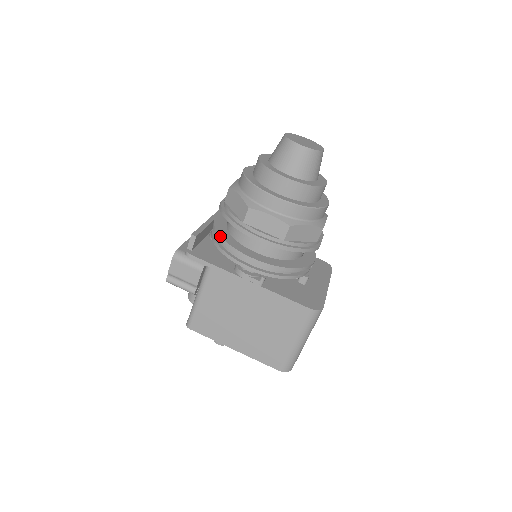
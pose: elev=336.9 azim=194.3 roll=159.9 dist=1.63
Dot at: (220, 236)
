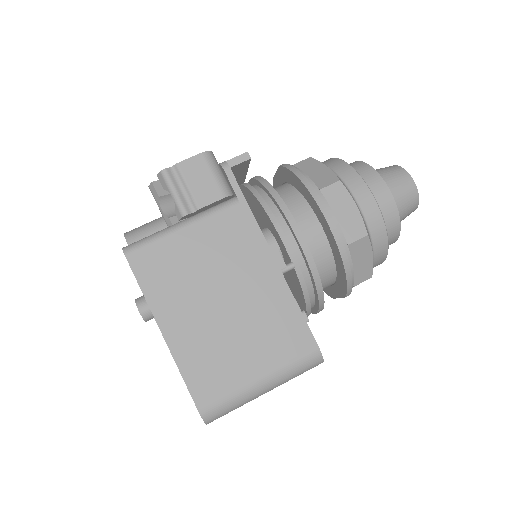
Dot at: occluded
